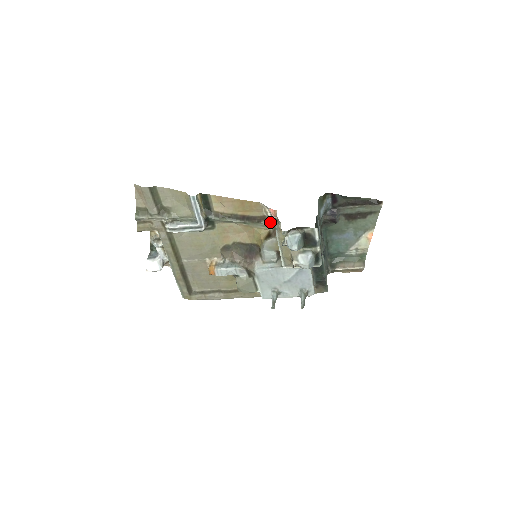
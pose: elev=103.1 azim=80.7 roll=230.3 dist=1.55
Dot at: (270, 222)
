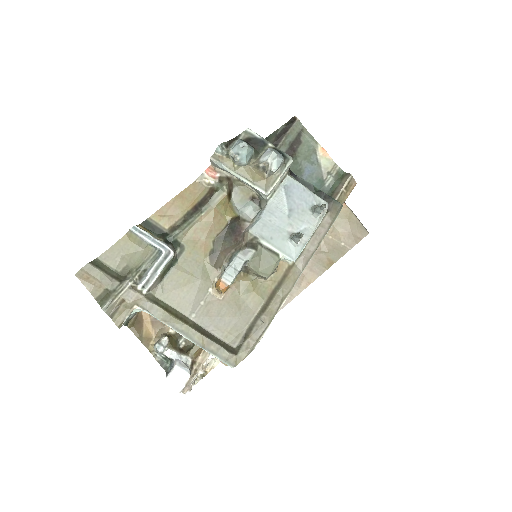
Dot at: (220, 187)
